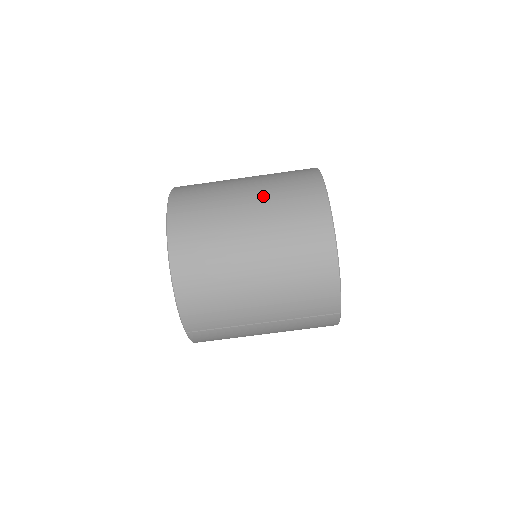
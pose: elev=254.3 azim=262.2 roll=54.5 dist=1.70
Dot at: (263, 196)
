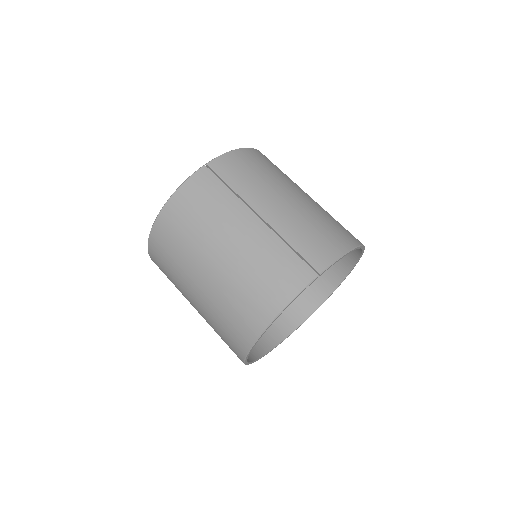
Dot at: occluded
